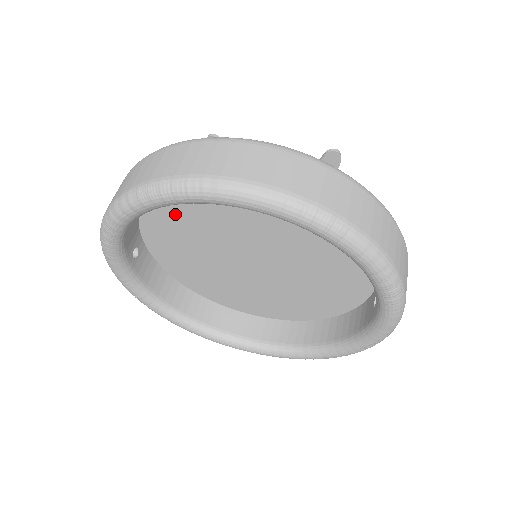
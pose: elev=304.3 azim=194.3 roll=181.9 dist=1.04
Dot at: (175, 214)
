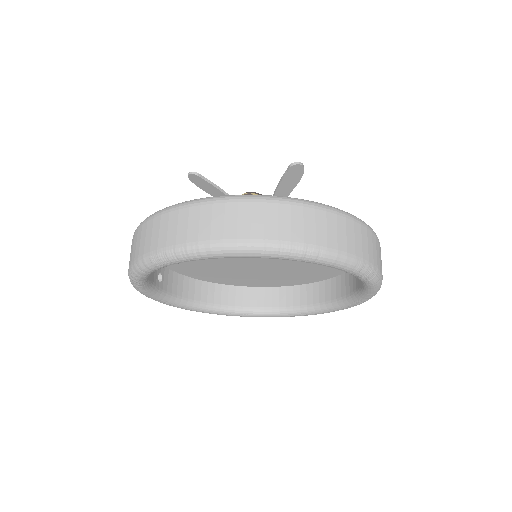
Dot at: occluded
